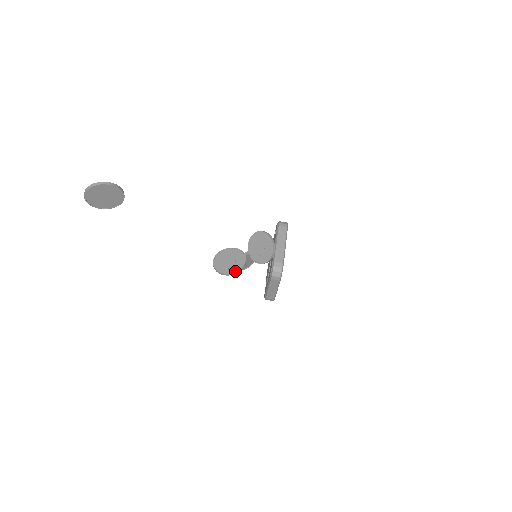
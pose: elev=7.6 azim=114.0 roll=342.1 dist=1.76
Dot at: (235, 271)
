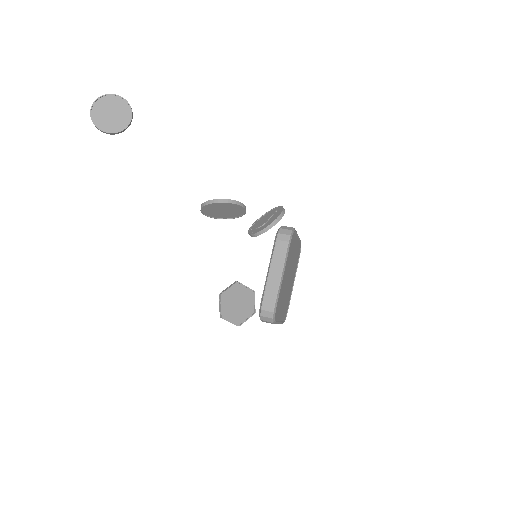
Dot at: (230, 199)
